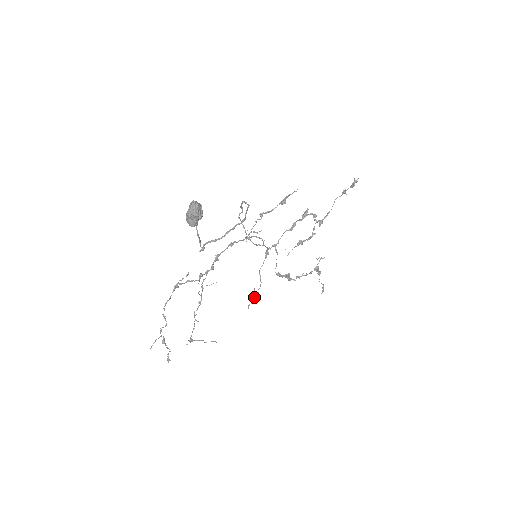
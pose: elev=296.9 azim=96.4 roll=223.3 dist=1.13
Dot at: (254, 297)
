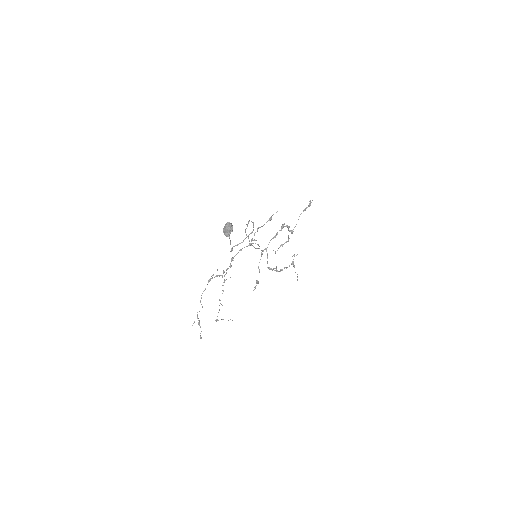
Dot at: (256, 285)
